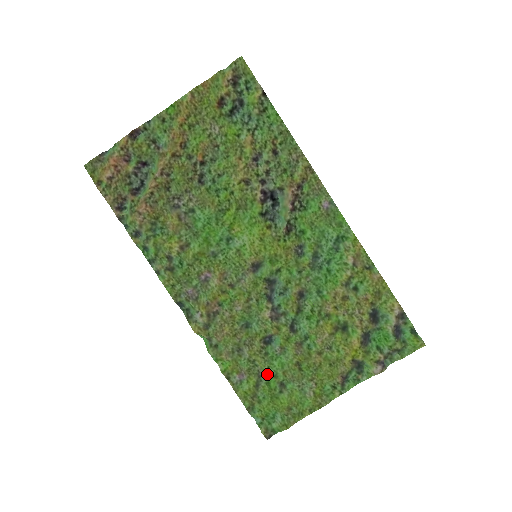
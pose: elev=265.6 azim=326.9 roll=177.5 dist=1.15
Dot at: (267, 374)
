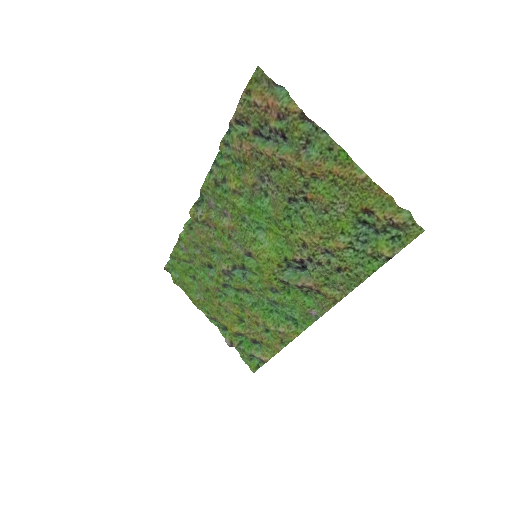
Dot at: (194, 267)
